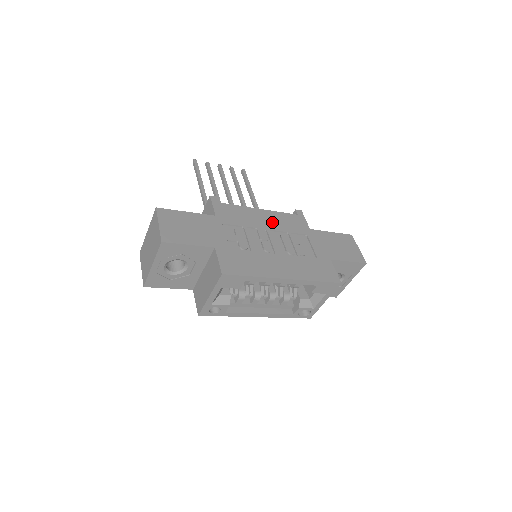
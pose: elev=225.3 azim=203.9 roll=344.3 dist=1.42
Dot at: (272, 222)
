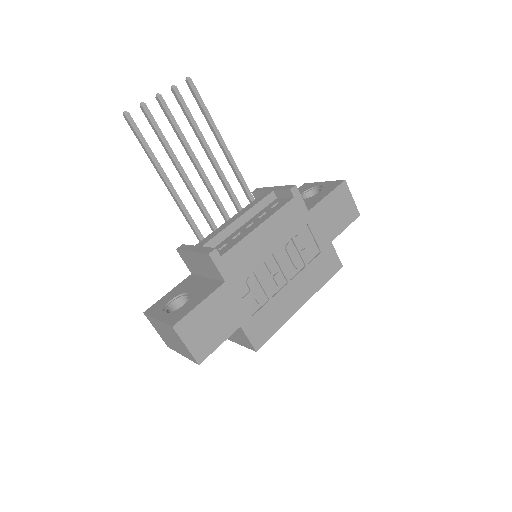
Dot at: (275, 237)
